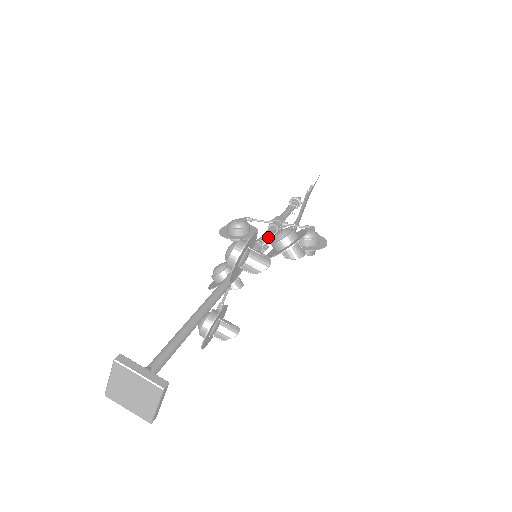
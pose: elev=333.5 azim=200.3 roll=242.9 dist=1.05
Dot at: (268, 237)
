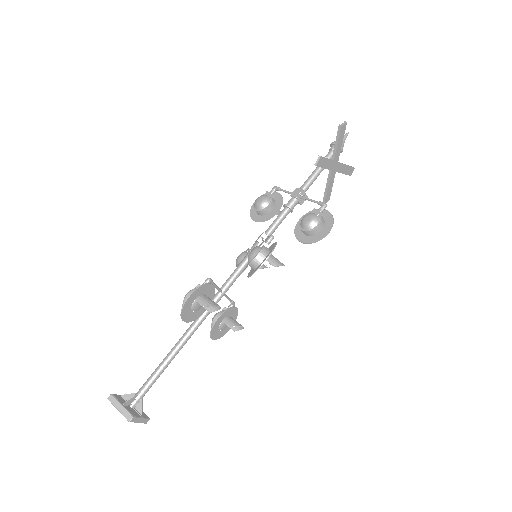
Dot at: (274, 227)
